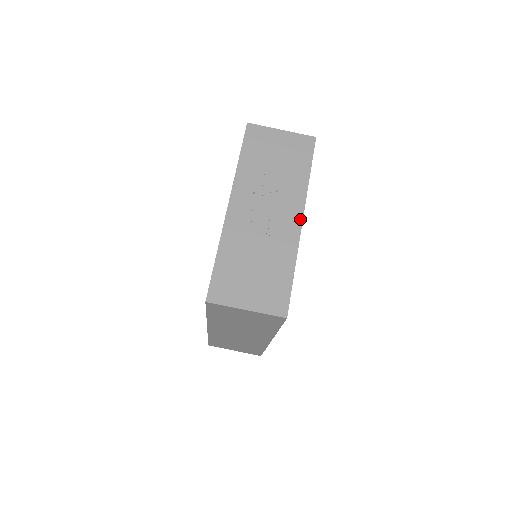
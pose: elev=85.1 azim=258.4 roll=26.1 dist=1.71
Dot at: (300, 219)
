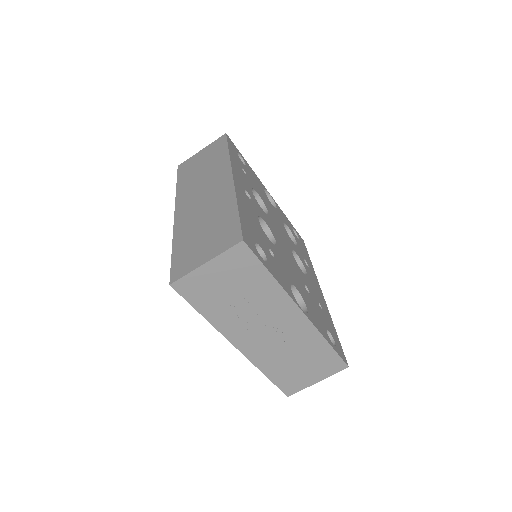
Dot at: (300, 313)
